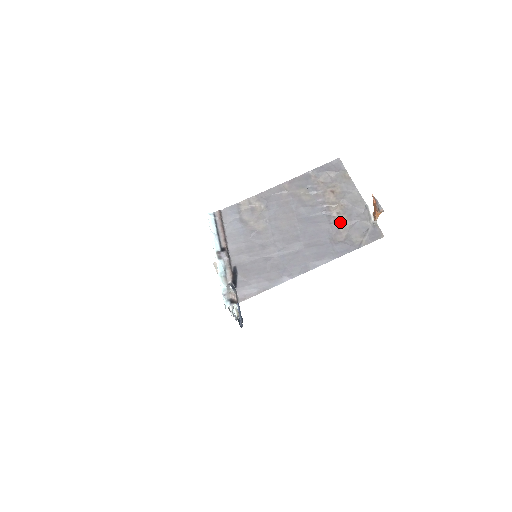
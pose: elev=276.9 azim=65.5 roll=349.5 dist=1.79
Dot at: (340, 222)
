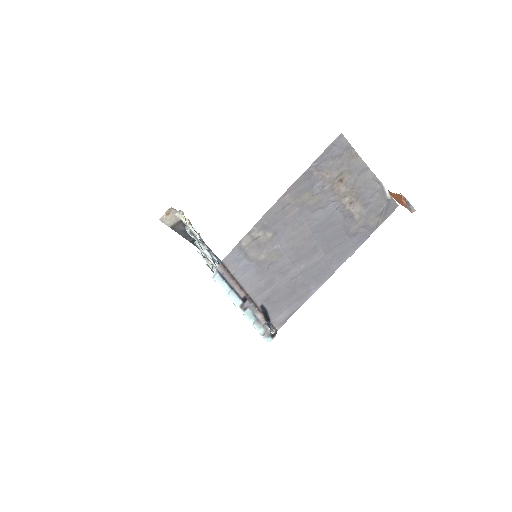
Dot at: (355, 211)
